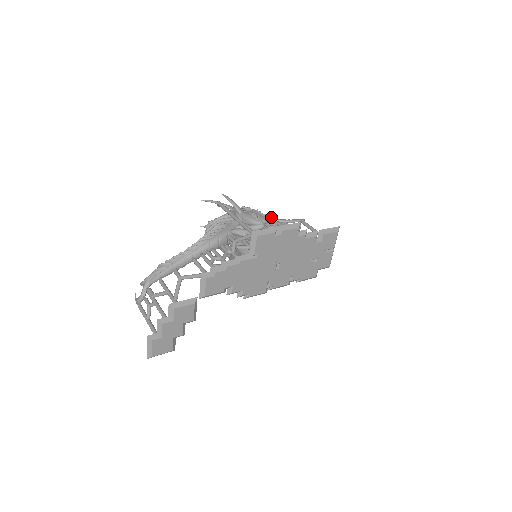
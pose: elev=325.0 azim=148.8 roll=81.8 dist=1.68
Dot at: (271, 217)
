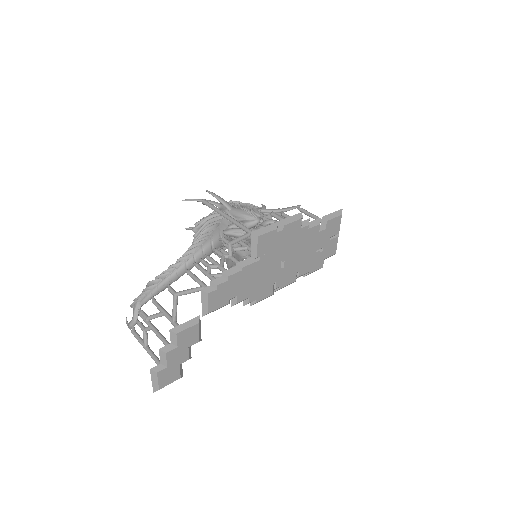
Dot at: (262, 207)
